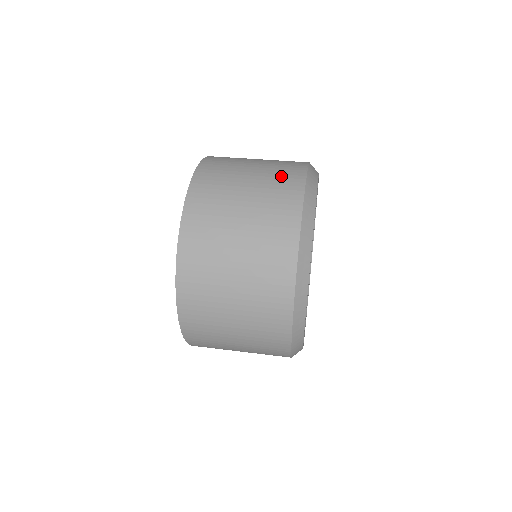
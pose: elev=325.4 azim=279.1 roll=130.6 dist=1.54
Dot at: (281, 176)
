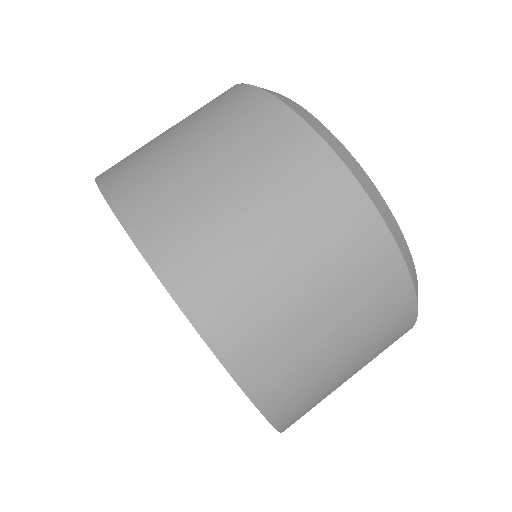
Dot at: (215, 105)
